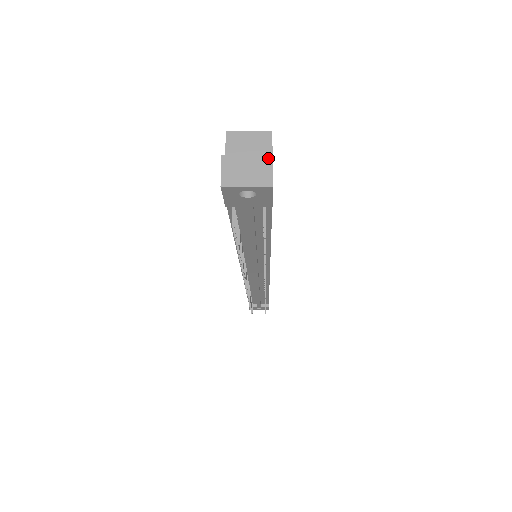
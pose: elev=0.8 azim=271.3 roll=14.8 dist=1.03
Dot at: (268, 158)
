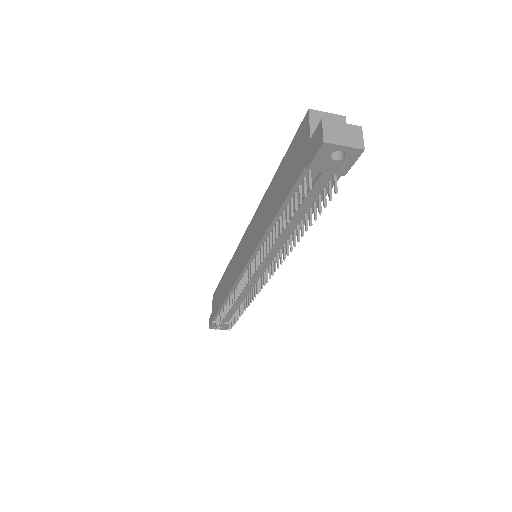
Dot at: (358, 128)
